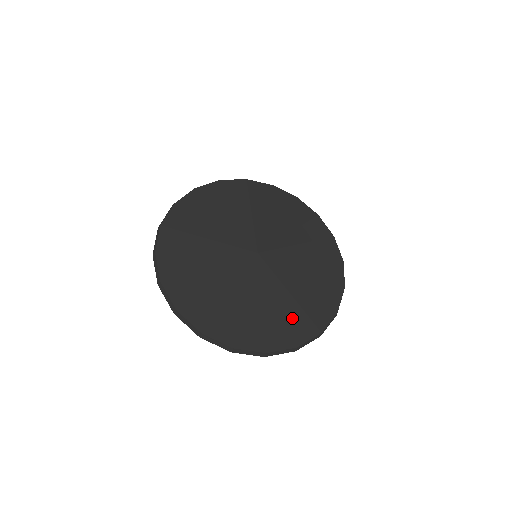
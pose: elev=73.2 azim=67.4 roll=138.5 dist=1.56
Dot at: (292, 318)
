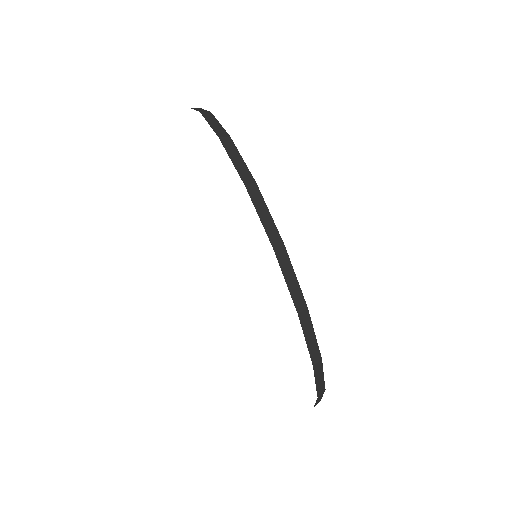
Dot at: occluded
